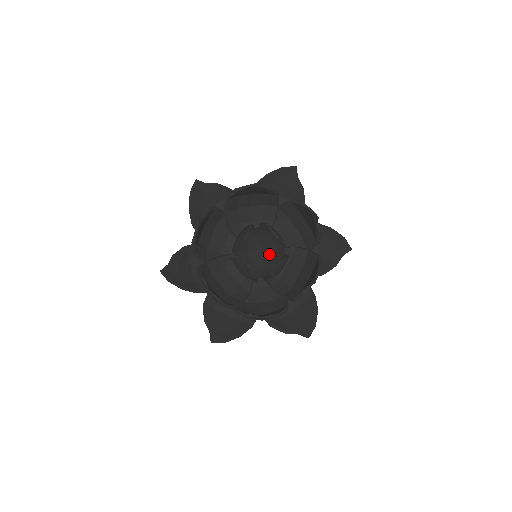
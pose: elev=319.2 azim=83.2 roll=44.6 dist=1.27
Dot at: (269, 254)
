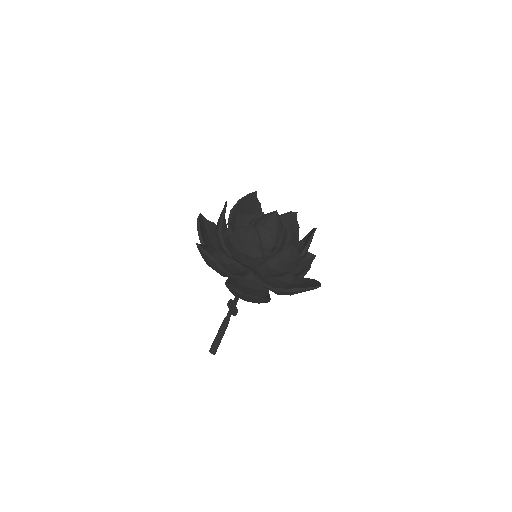
Dot at: (279, 218)
